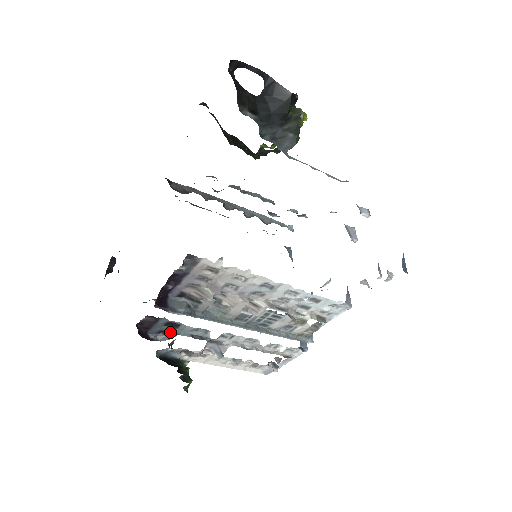
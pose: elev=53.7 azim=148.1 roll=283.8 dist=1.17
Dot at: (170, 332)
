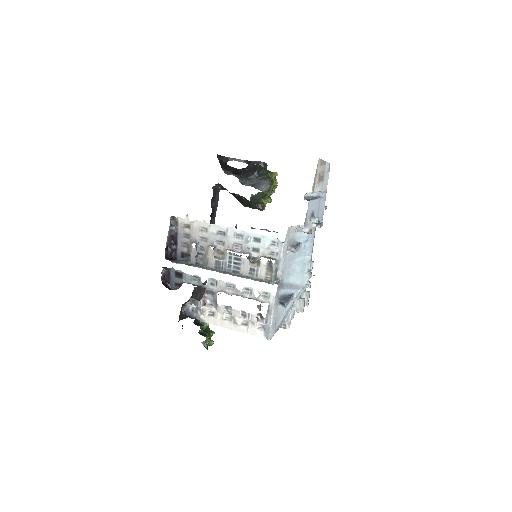
Dot at: (181, 283)
